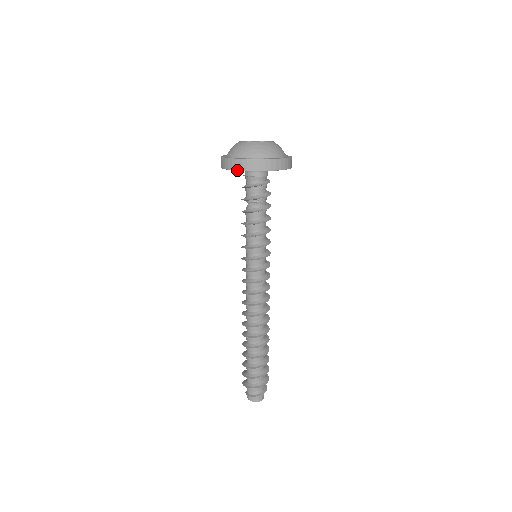
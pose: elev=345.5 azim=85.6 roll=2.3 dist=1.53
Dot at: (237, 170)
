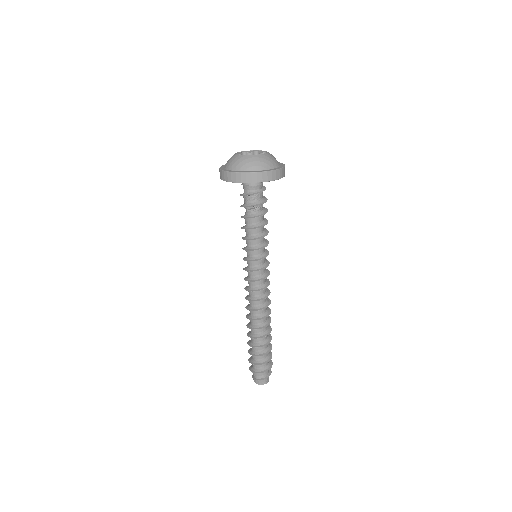
Dot at: (237, 182)
